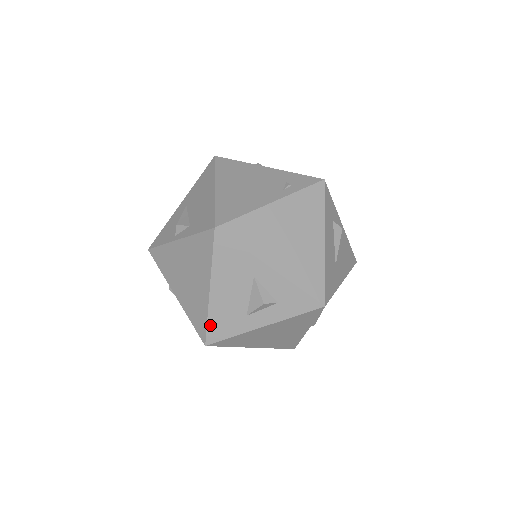
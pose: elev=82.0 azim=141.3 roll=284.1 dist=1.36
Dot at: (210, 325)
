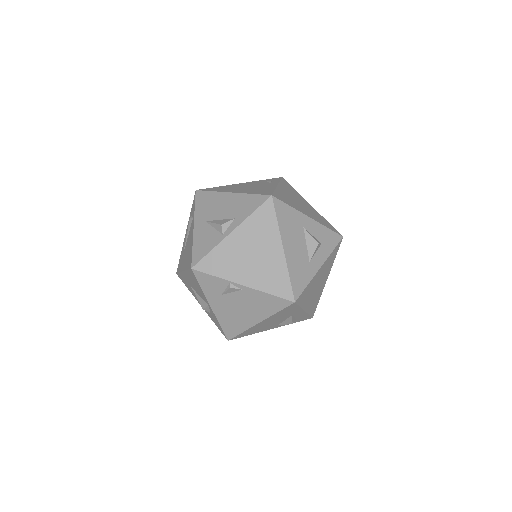
Dot at: (292, 280)
